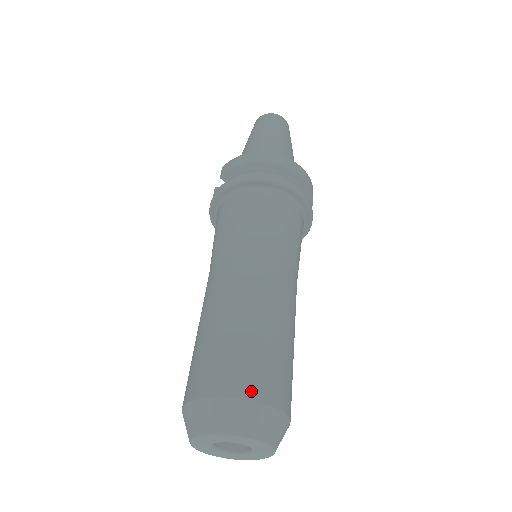
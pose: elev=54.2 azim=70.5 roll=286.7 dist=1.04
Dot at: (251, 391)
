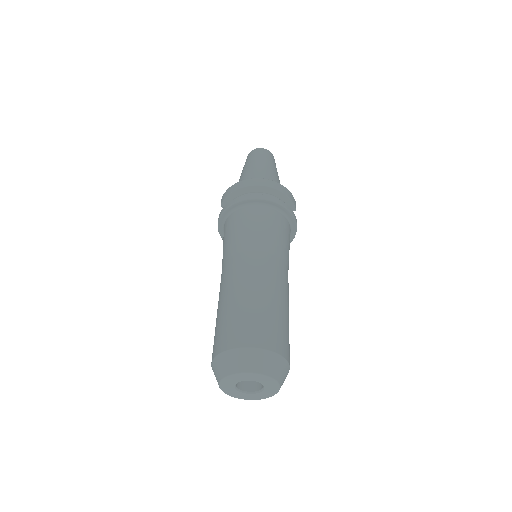
Dot at: (250, 342)
